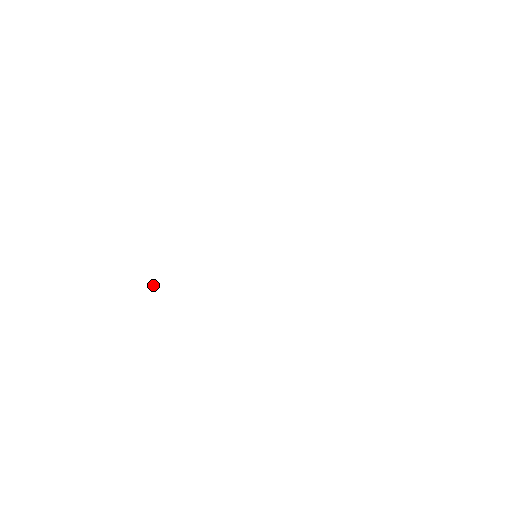
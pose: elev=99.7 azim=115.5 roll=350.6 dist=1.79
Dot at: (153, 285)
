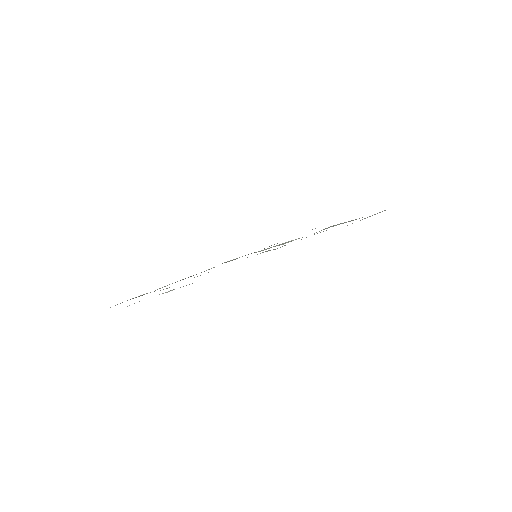
Dot at: occluded
